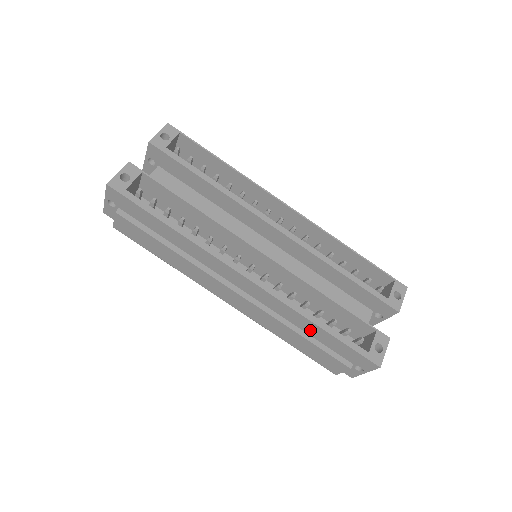
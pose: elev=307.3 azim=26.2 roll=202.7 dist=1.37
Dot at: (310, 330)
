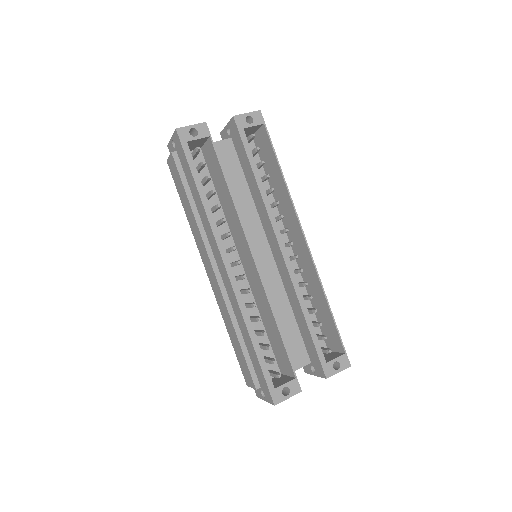
Dot at: (246, 339)
